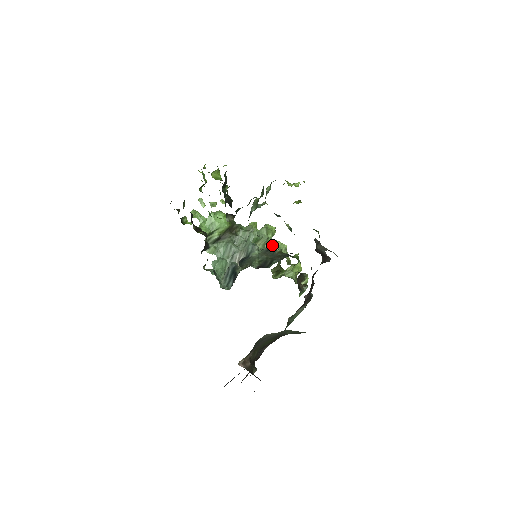
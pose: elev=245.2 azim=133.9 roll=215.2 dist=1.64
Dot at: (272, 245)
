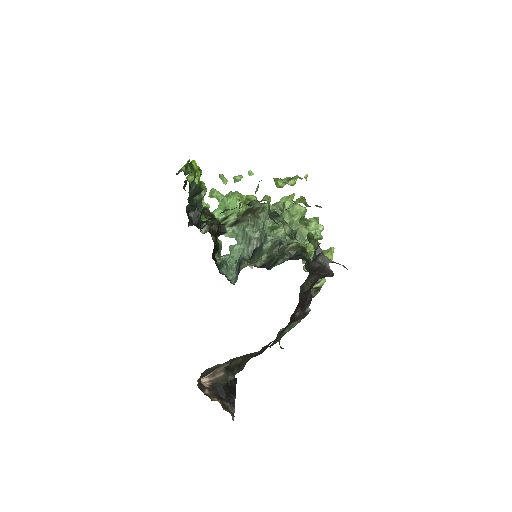
Dot at: (297, 230)
